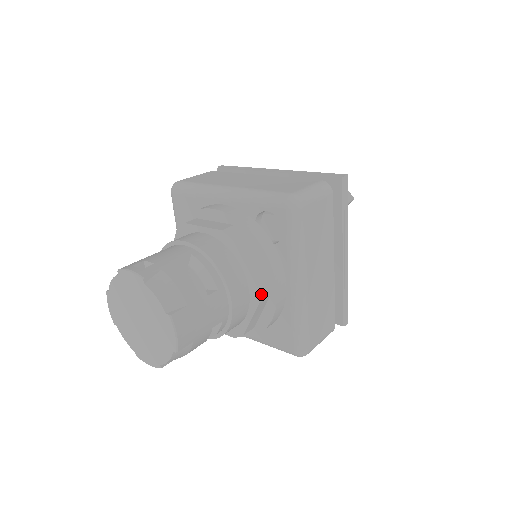
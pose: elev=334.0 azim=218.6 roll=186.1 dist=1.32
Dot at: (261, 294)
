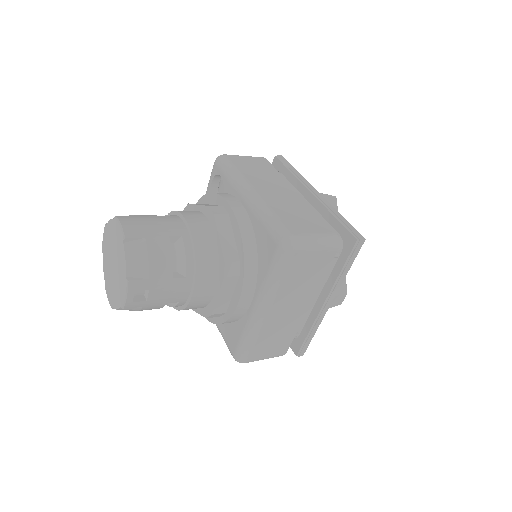
Dot at: (214, 210)
